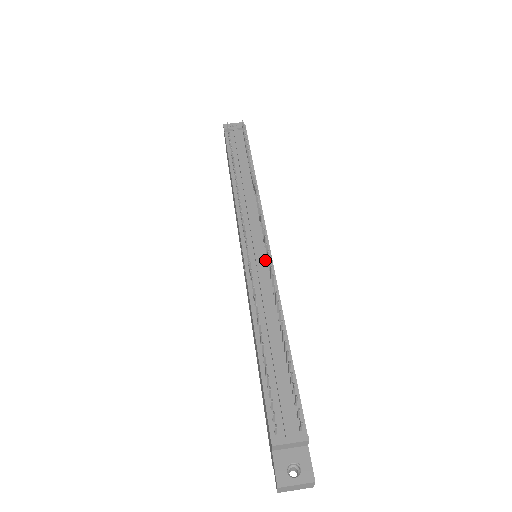
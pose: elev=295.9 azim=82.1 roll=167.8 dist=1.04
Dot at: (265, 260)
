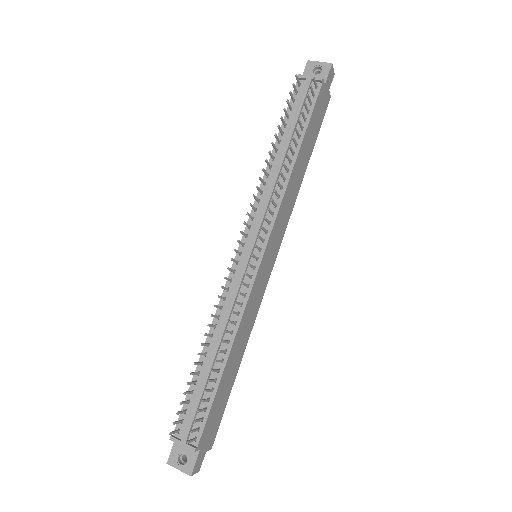
Dot at: (250, 273)
